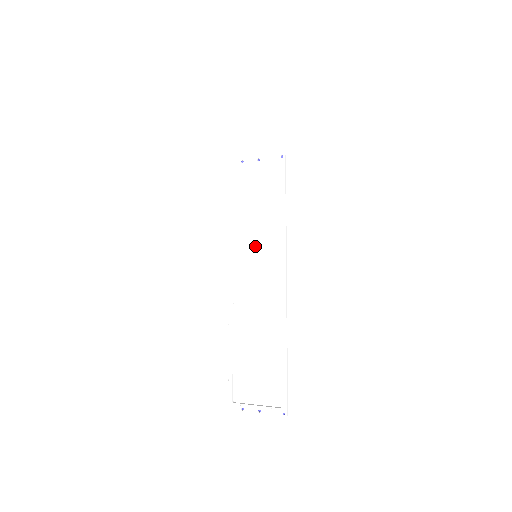
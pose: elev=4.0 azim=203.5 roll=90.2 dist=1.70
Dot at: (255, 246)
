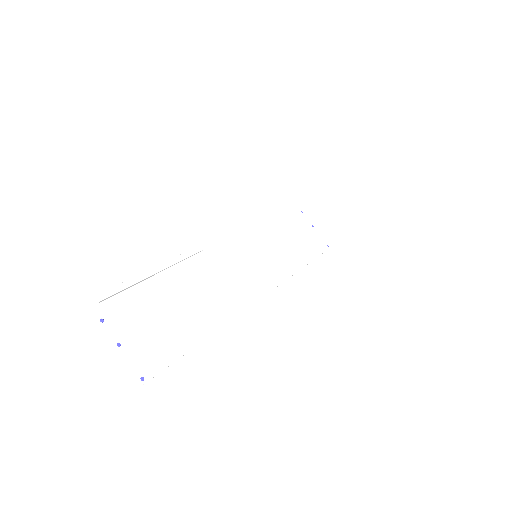
Dot at: (263, 251)
